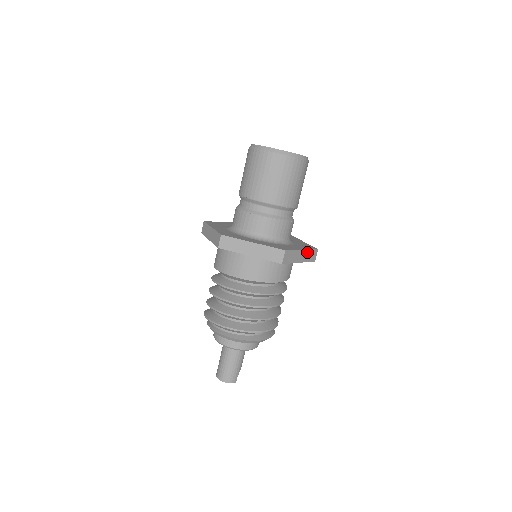
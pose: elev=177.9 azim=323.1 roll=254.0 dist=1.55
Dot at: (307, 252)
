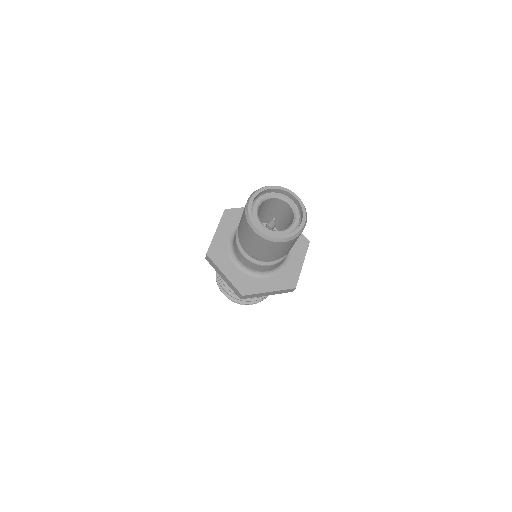
Dot at: (278, 291)
